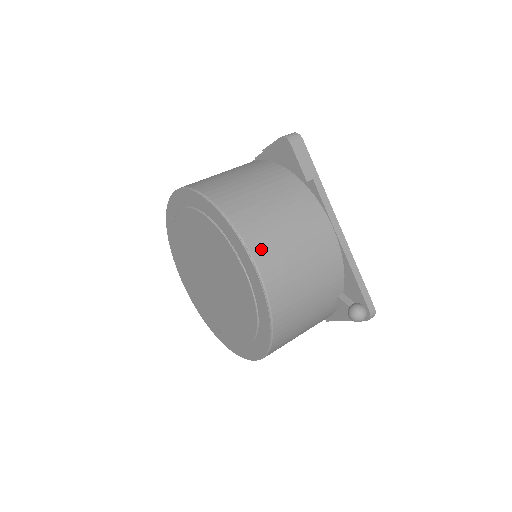
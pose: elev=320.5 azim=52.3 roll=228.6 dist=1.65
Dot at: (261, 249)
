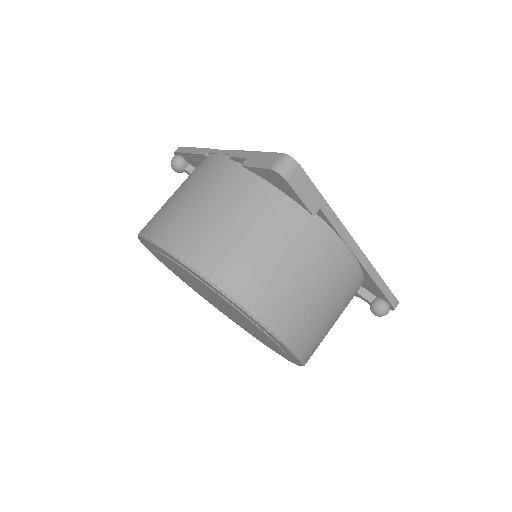
Dot at: (282, 320)
